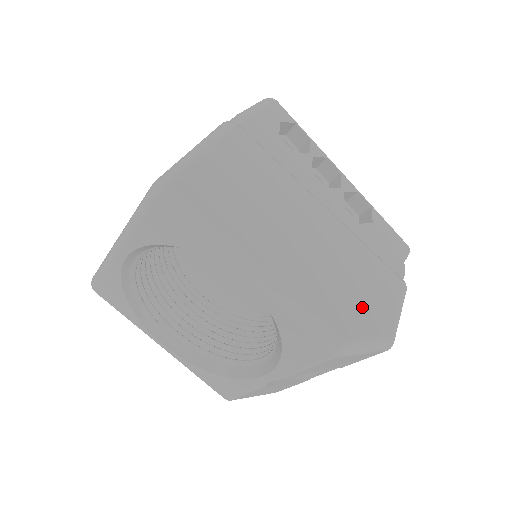
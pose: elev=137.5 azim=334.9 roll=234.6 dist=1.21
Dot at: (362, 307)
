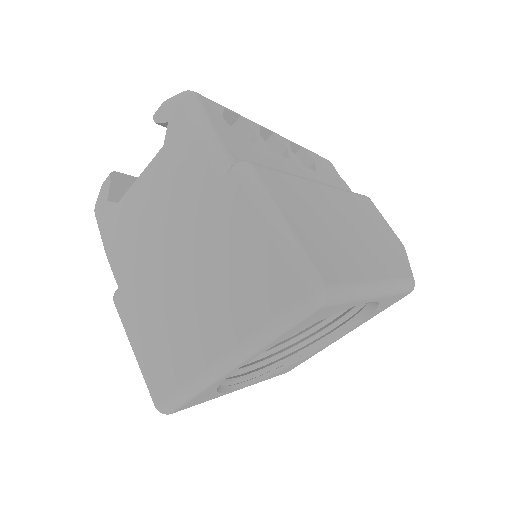
Dot at: (391, 243)
